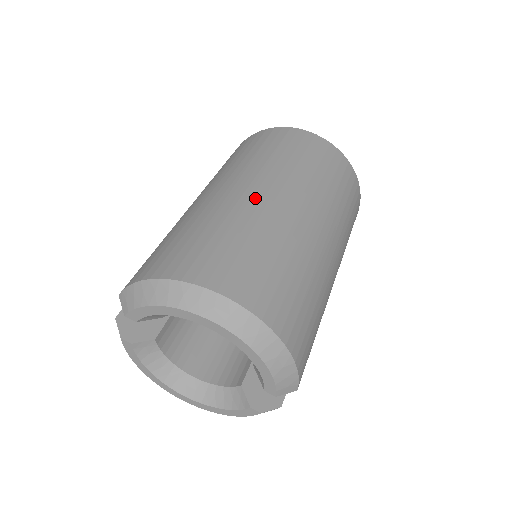
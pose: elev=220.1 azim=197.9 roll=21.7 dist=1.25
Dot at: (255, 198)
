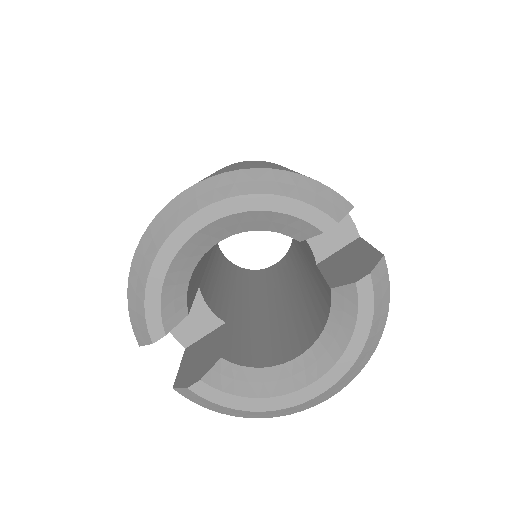
Dot at: occluded
